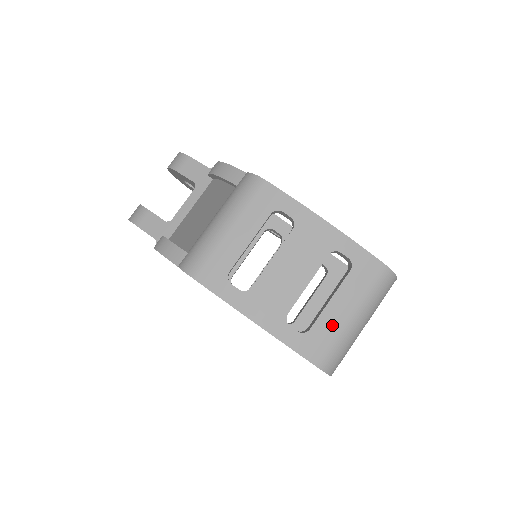
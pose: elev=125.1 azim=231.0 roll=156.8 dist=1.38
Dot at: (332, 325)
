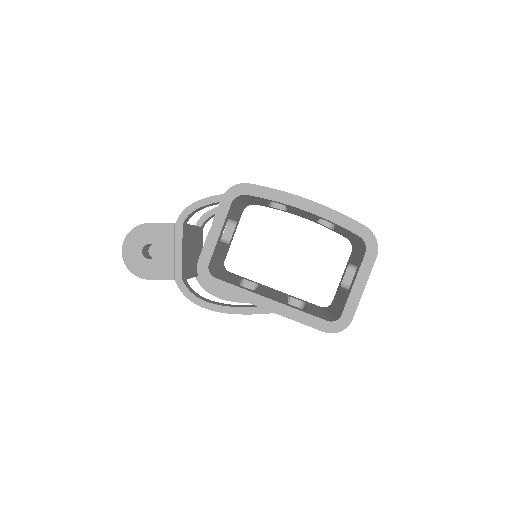
Dot at: occluded
